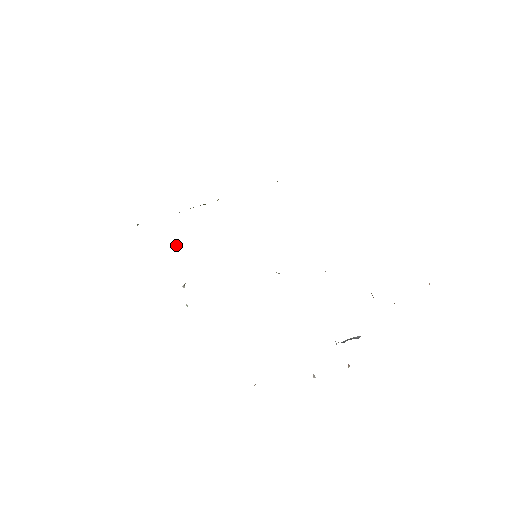
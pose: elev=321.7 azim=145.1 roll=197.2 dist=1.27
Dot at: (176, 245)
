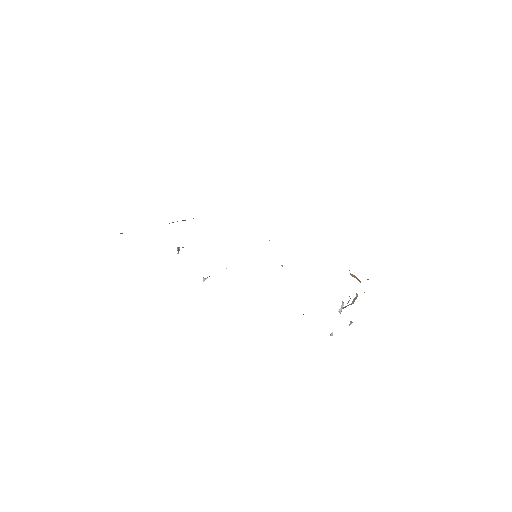
Dot at: (178, 249)
